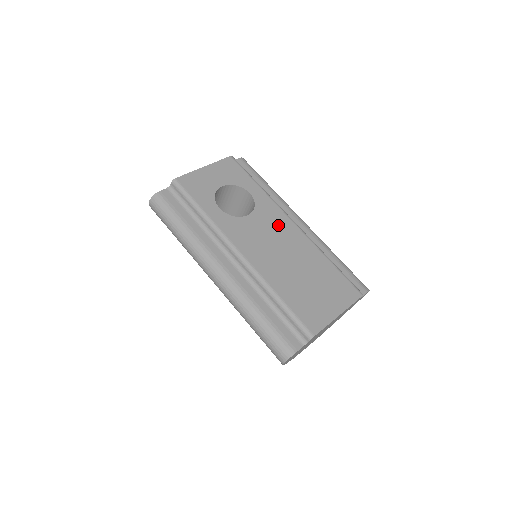
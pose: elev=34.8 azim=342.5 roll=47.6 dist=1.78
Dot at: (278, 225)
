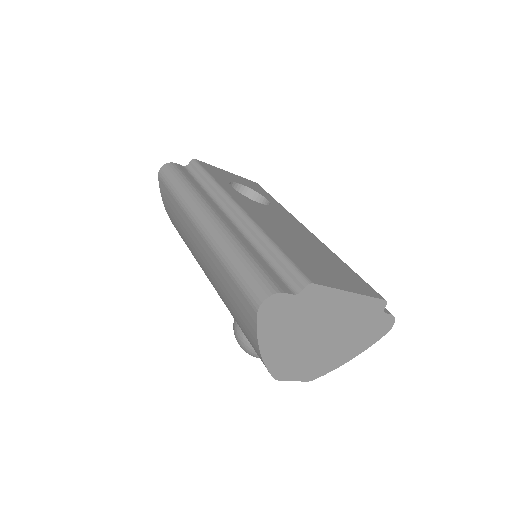
Dot at: (291, 222)
